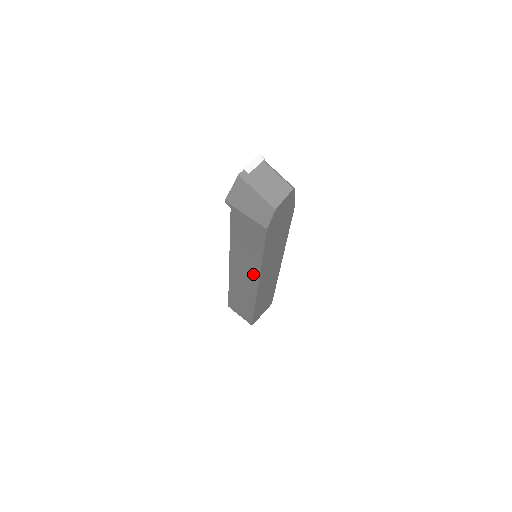
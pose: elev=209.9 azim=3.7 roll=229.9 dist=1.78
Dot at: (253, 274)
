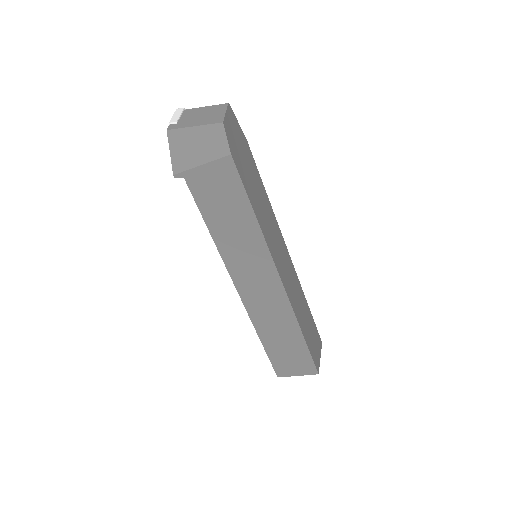
Dot at: (264, 263)
